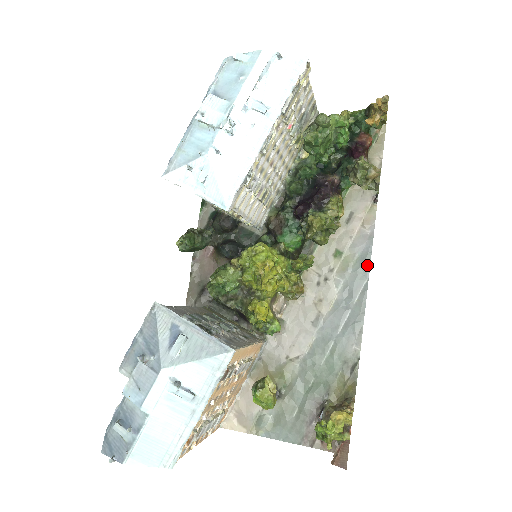
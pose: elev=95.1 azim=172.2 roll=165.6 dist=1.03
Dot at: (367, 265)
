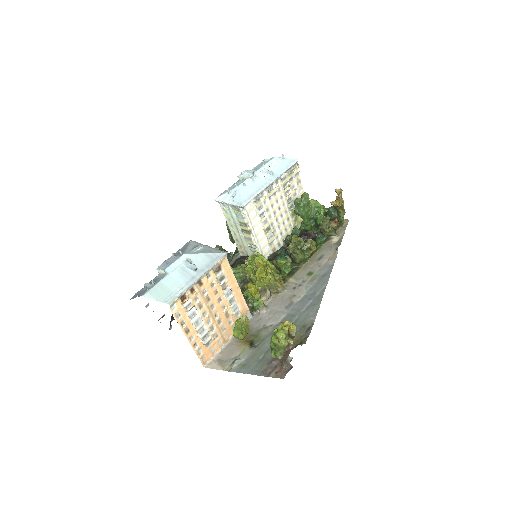
Dot at: (327, 278)
